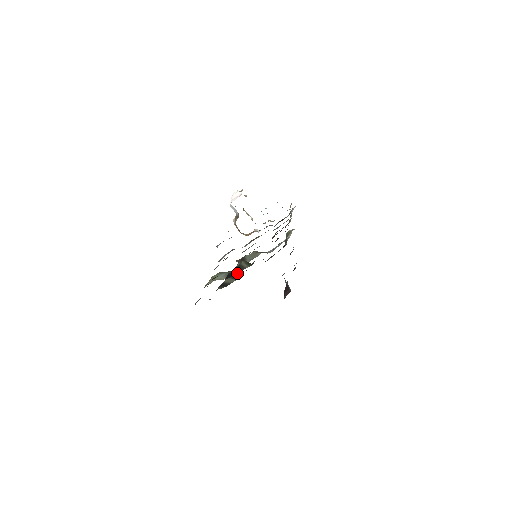
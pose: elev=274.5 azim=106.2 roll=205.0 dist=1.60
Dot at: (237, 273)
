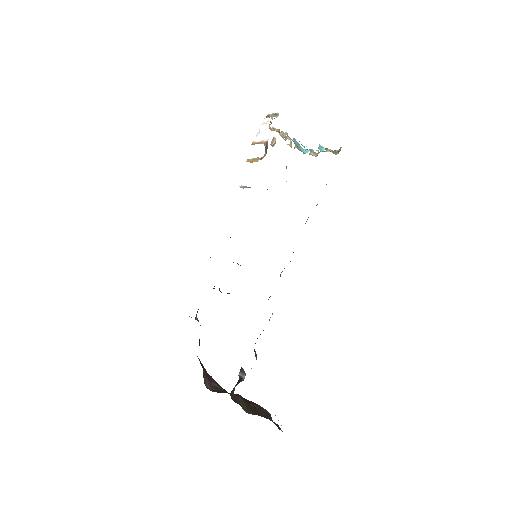
Dot at: occluded
